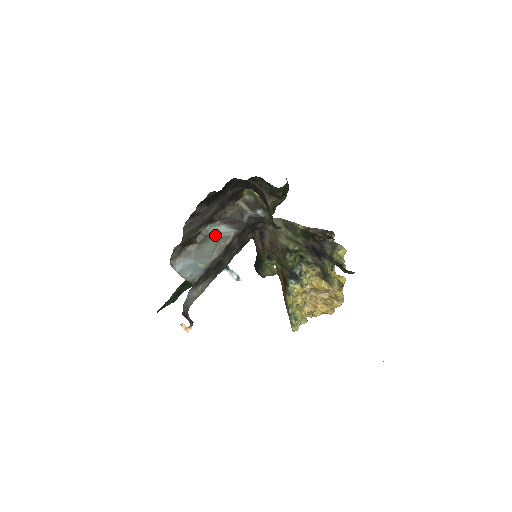
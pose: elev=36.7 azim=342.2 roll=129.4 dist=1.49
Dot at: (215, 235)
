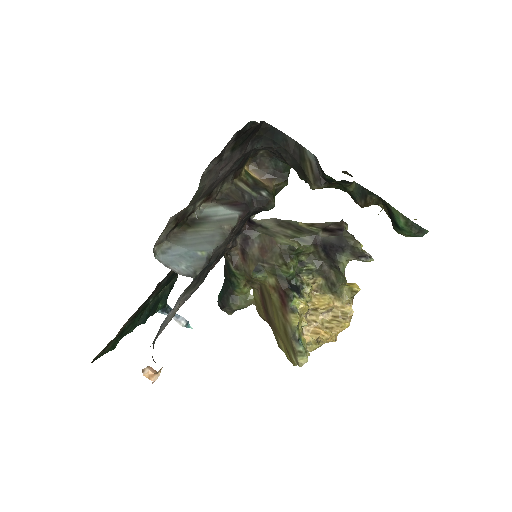
Dot at: (213, 217)
